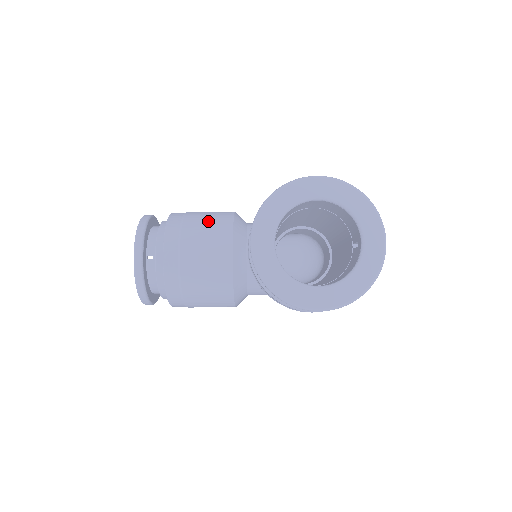
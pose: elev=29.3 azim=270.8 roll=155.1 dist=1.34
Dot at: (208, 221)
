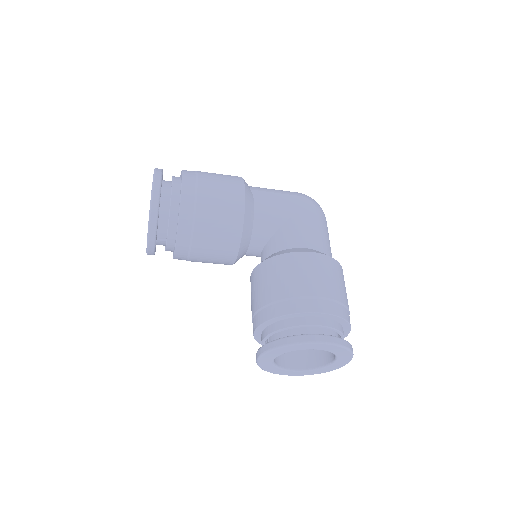
Dot at: (219, 226)
